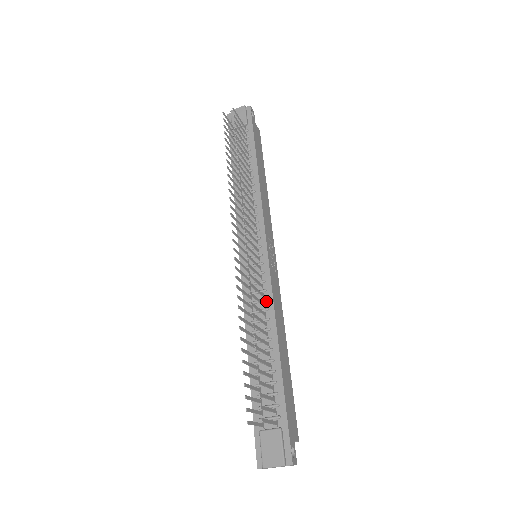
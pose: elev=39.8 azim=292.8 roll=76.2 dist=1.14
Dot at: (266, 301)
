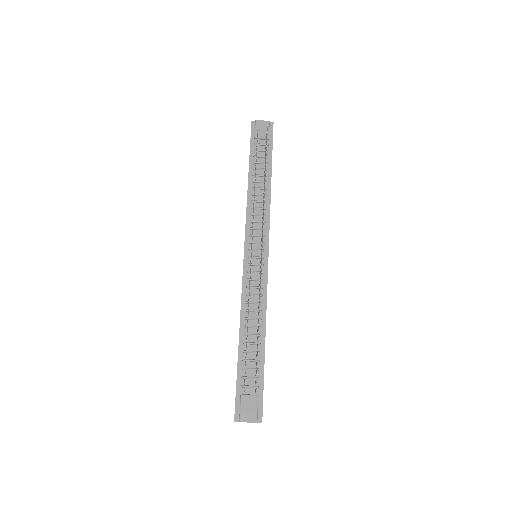
Dot at: (261, 296)
